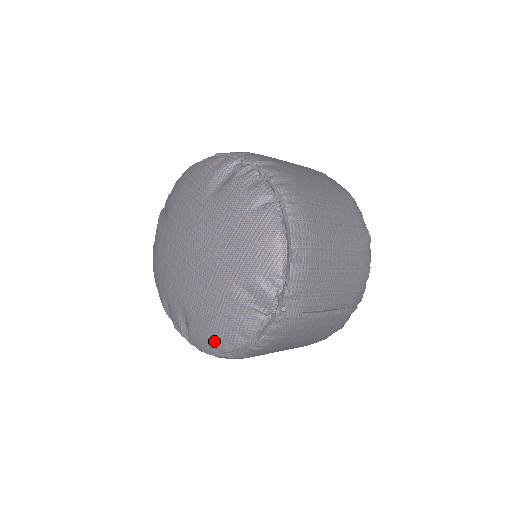
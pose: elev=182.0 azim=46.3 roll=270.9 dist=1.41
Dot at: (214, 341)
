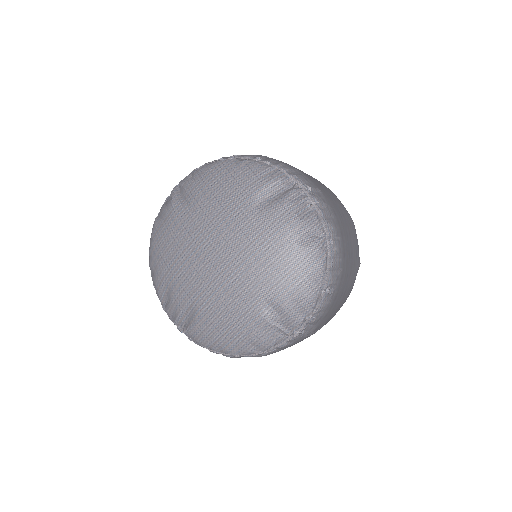
Dot at: (222, 343)
